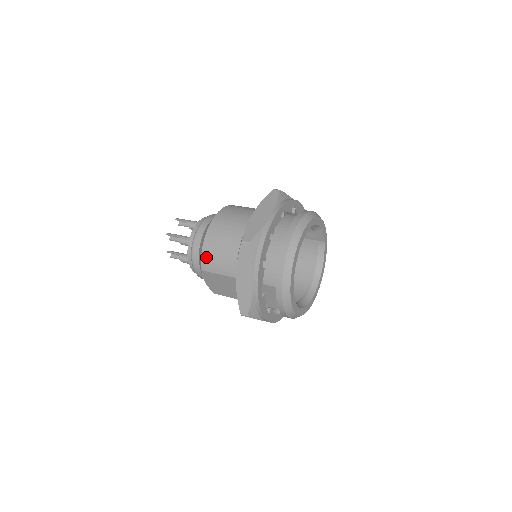
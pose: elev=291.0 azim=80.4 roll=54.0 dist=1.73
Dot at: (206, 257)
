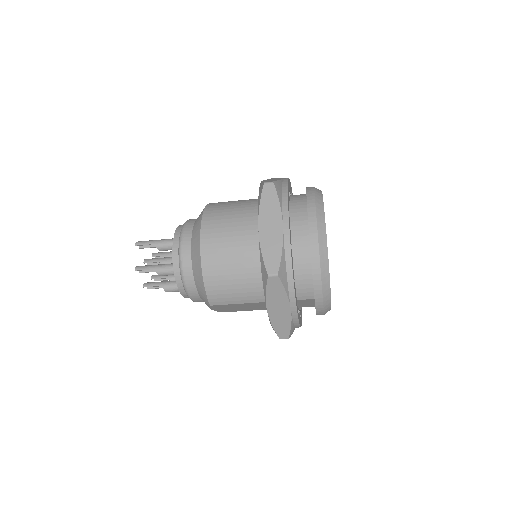
Dot at: (213, 292)
